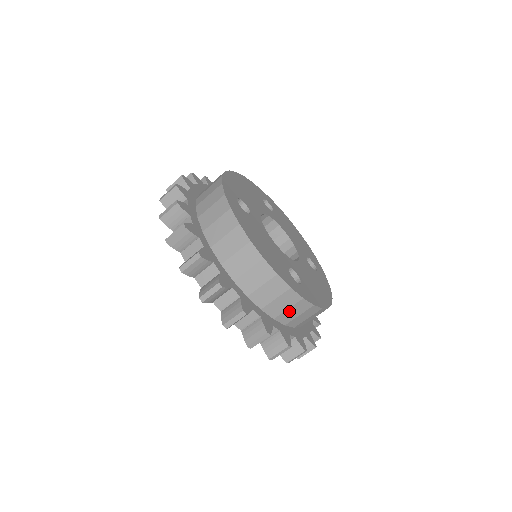
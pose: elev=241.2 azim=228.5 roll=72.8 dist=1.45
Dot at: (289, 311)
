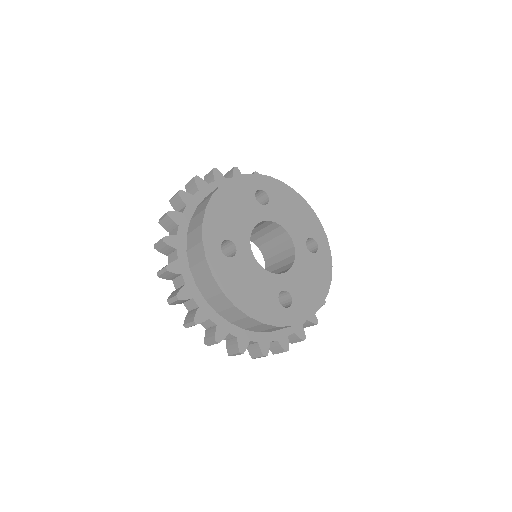
Dot at: occluded
